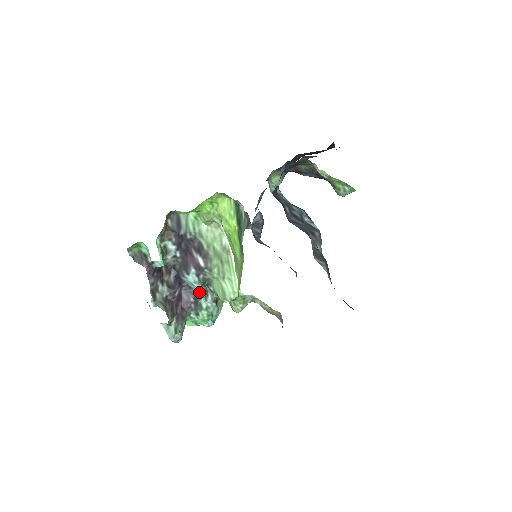
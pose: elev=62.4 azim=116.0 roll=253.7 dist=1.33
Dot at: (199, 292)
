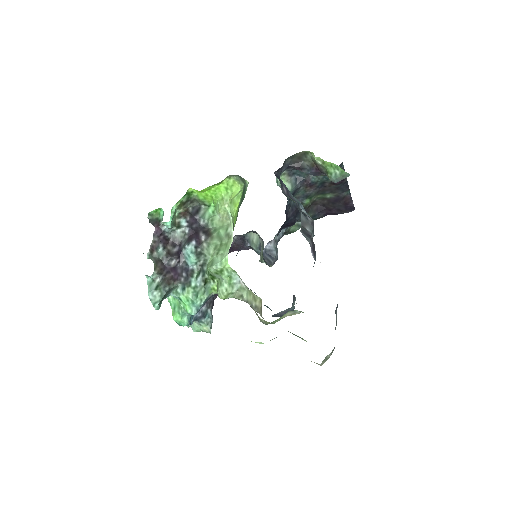
Dot at: (193, 271)
